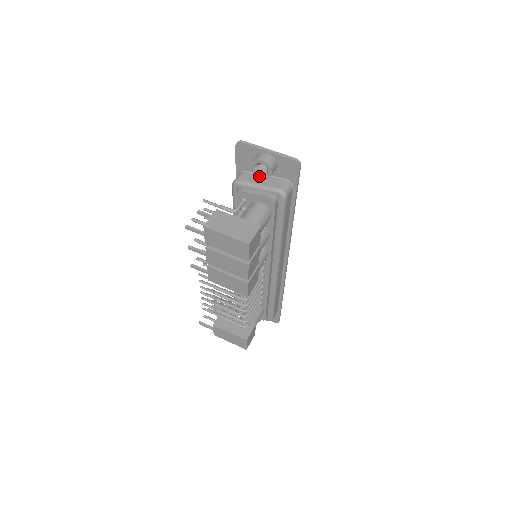
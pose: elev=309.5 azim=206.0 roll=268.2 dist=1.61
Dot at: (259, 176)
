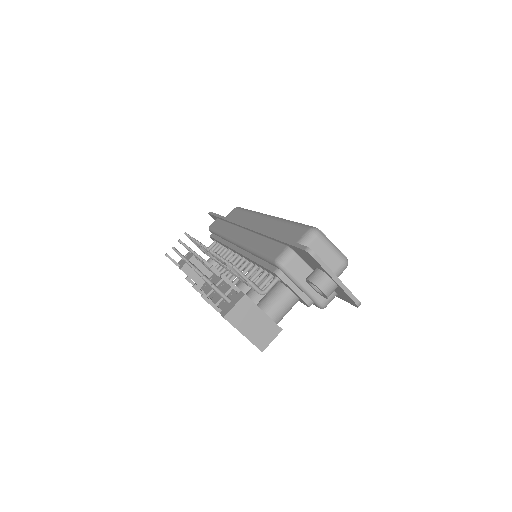
Dot at: (310, 284)
